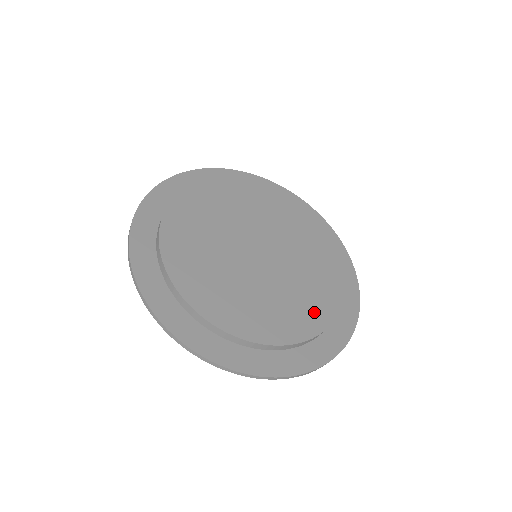
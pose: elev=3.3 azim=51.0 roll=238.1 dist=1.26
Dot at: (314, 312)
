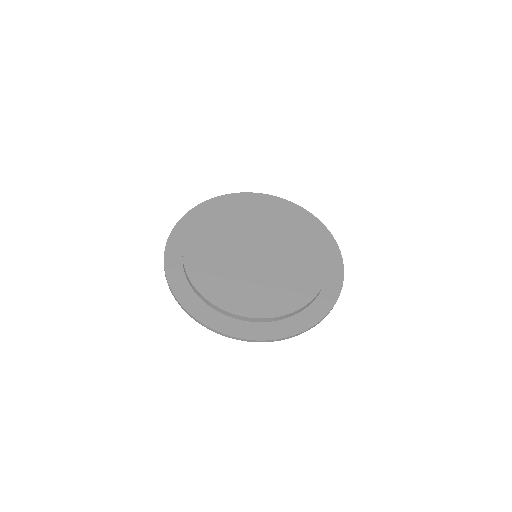
Dot at: (288, 298)
